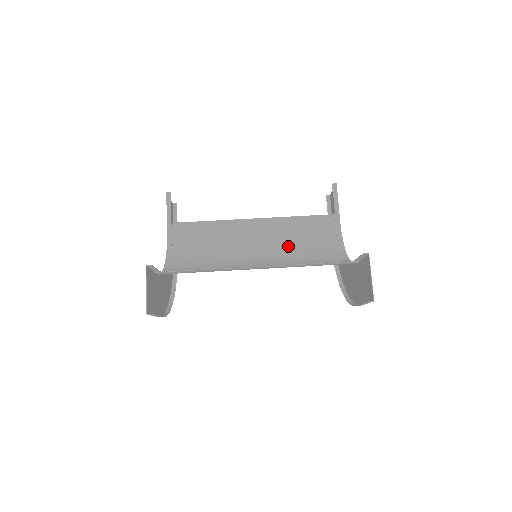
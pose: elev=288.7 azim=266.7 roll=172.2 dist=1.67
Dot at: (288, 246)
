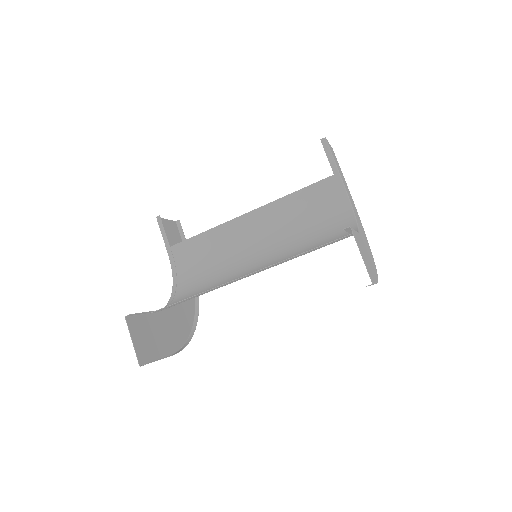
Dot at: (290, 231)
